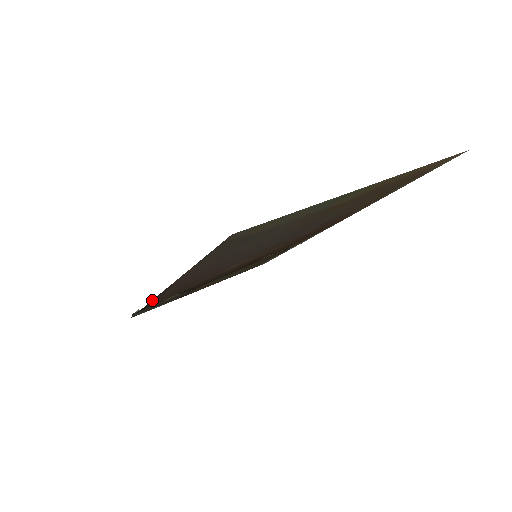
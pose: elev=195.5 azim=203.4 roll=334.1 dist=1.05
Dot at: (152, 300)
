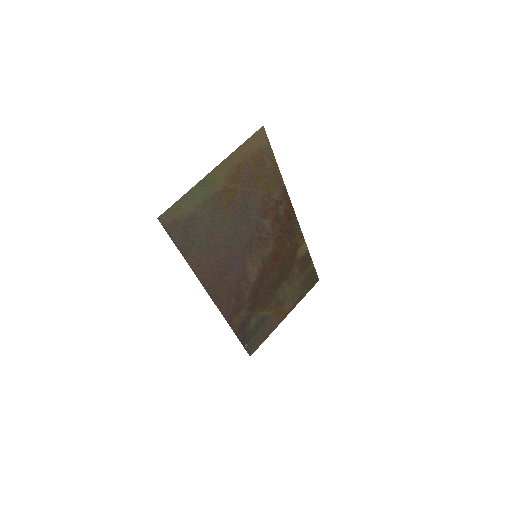
Dot at: (222, 314)
